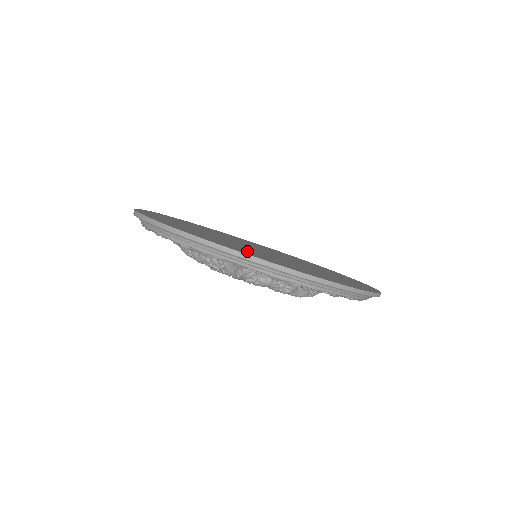
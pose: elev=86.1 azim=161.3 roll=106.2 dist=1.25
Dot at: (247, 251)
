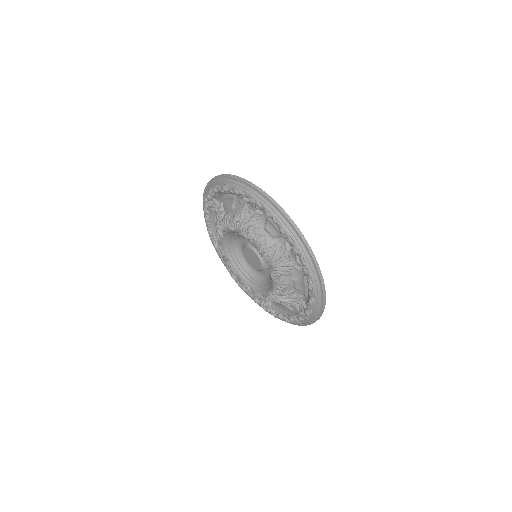
Dot at: occluded
